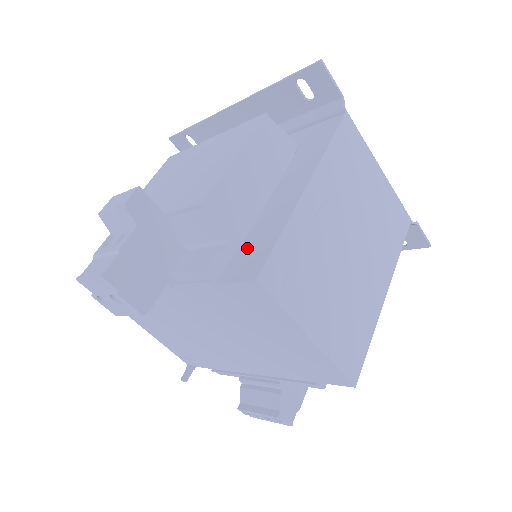
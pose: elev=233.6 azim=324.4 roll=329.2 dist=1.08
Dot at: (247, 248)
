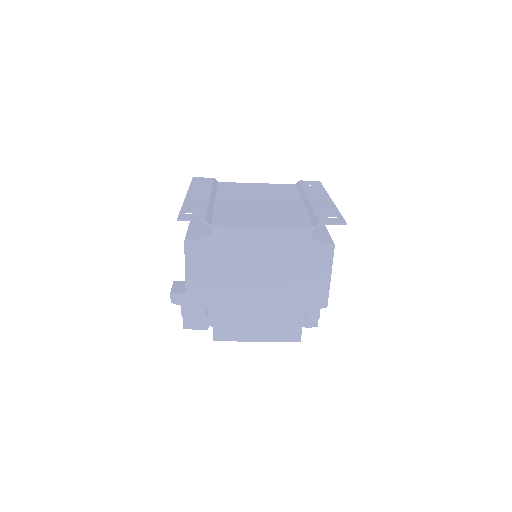
Dot at: occluded
